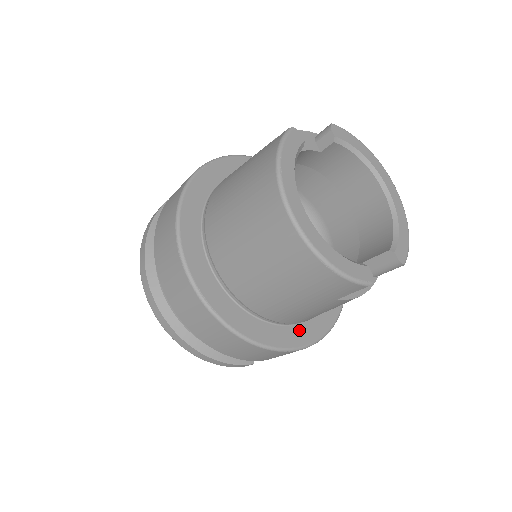
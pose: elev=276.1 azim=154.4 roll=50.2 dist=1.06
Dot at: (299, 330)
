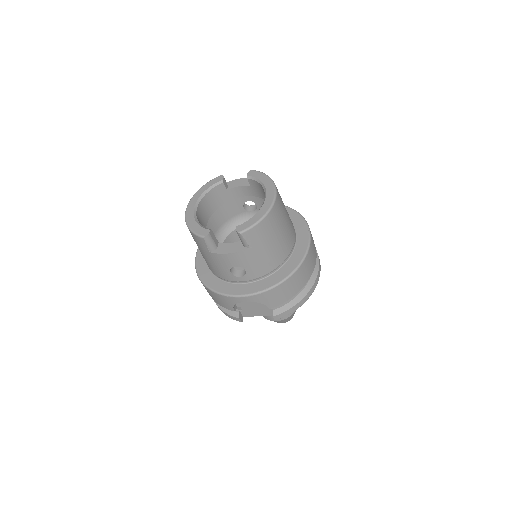
Dot at: (234, 287)
